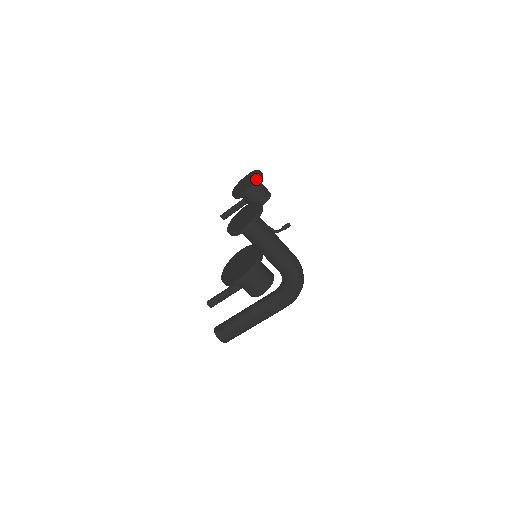
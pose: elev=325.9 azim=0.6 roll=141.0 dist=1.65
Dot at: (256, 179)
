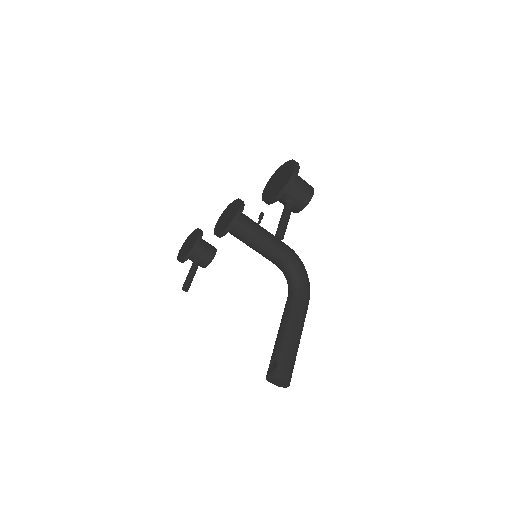
Dot at: (198, 229)
